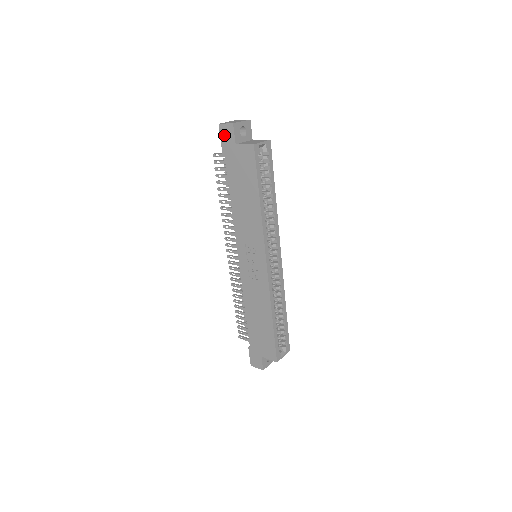
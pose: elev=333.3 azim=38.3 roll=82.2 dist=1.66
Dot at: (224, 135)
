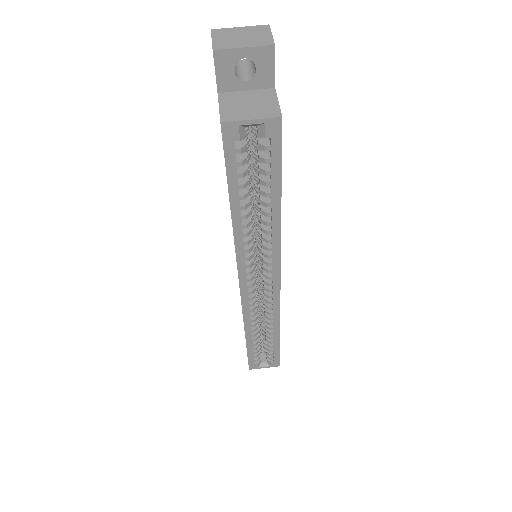
Dot at: occluded
